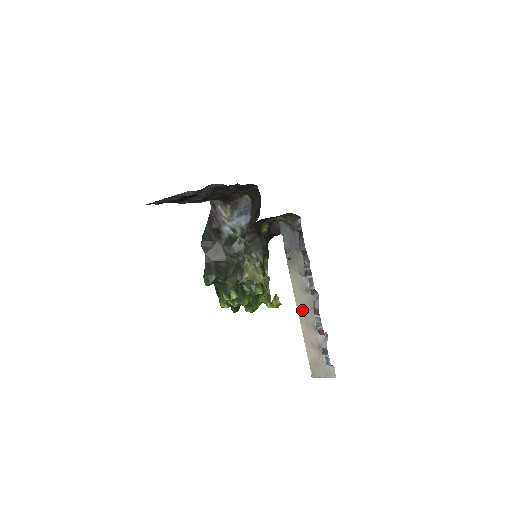
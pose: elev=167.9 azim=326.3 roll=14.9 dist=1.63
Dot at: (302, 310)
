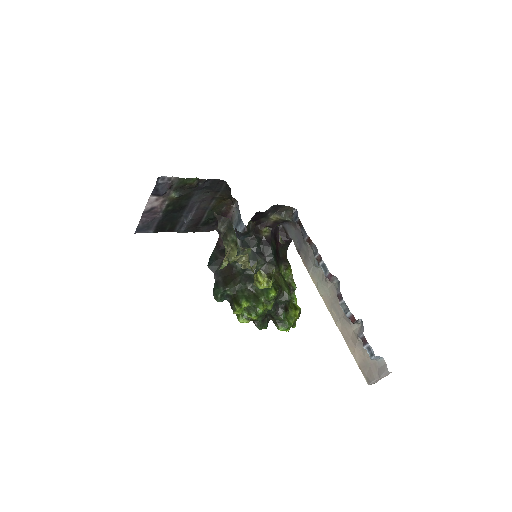
Dot at: (331, 306)
